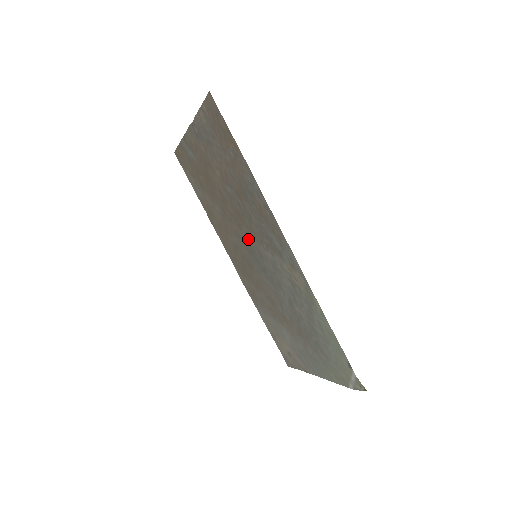
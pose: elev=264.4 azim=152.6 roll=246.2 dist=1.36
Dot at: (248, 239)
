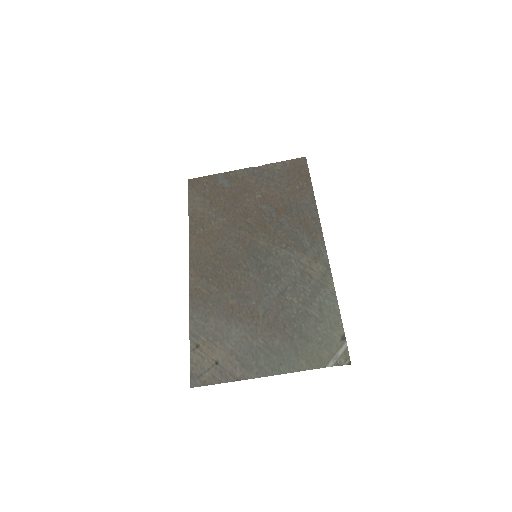
Dot at: (258, 242)
